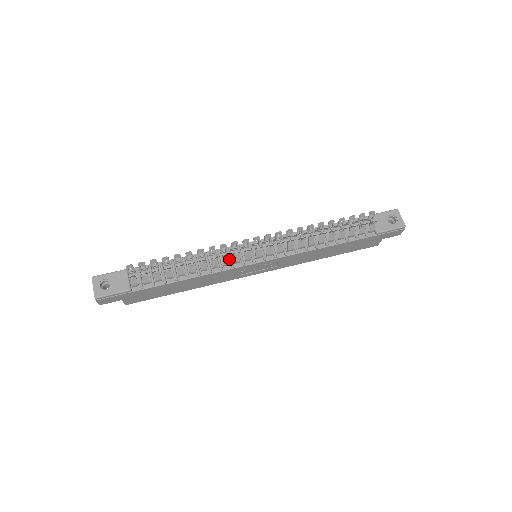
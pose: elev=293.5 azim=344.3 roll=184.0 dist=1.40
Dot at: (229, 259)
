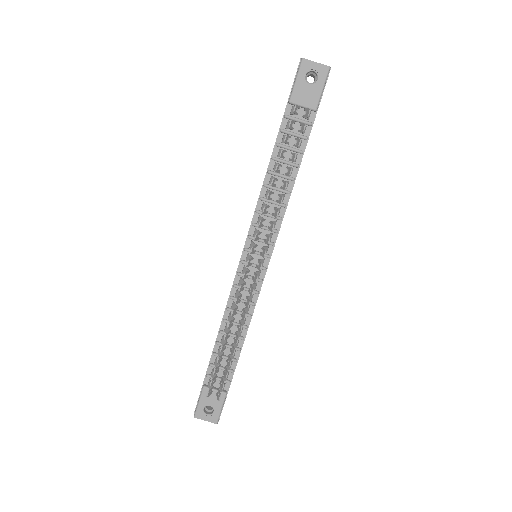
Dot at: (248, 292)
